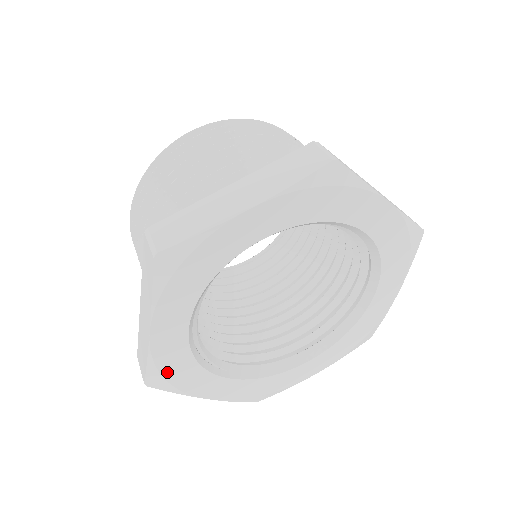
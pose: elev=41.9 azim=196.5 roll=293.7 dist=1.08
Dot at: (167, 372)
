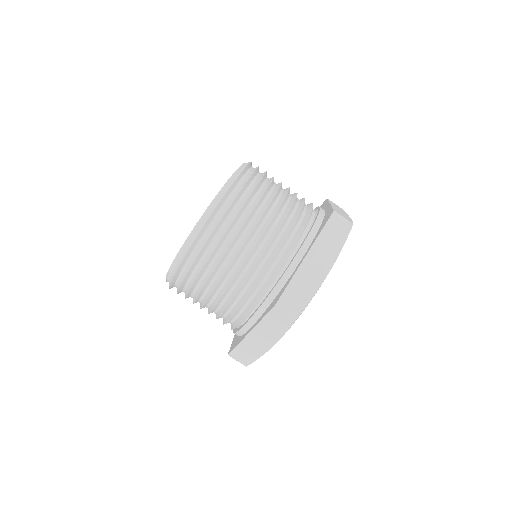
Dot at: occluded
